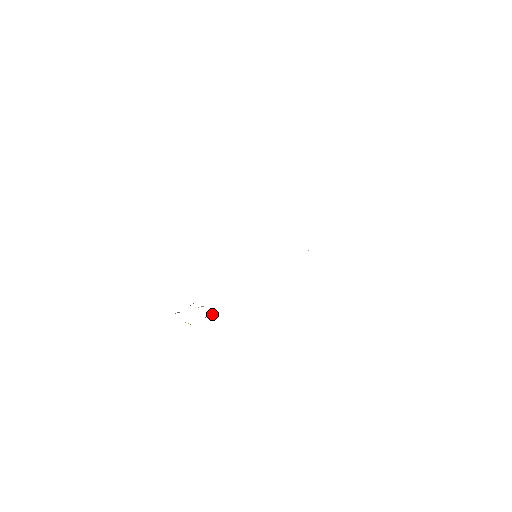
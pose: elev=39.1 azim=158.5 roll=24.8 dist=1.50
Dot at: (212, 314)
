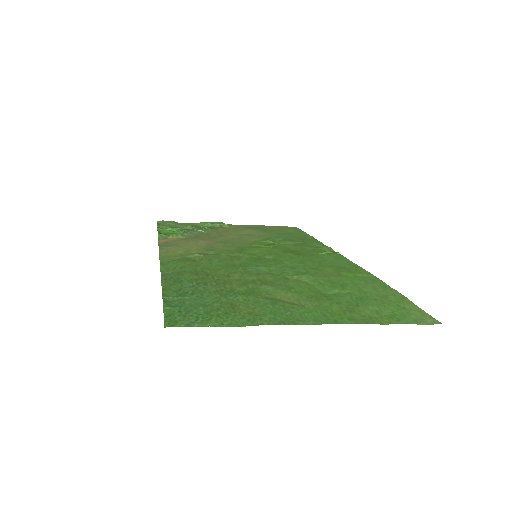
Dot at: (219, 226)
